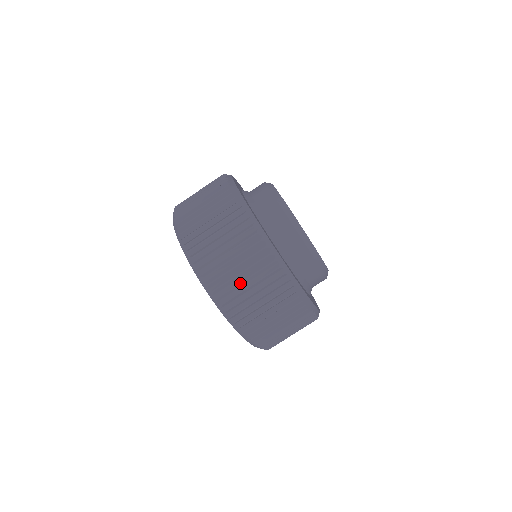
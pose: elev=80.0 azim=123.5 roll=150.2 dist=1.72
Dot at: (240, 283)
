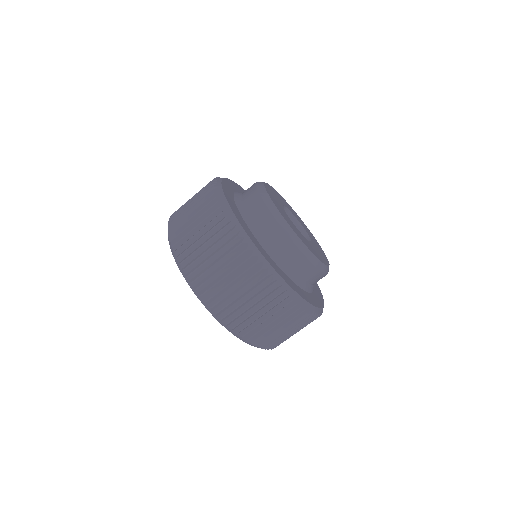
Dot at: (203, 254)
